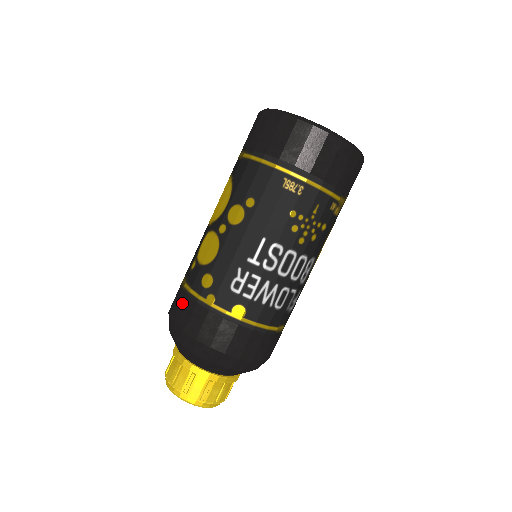
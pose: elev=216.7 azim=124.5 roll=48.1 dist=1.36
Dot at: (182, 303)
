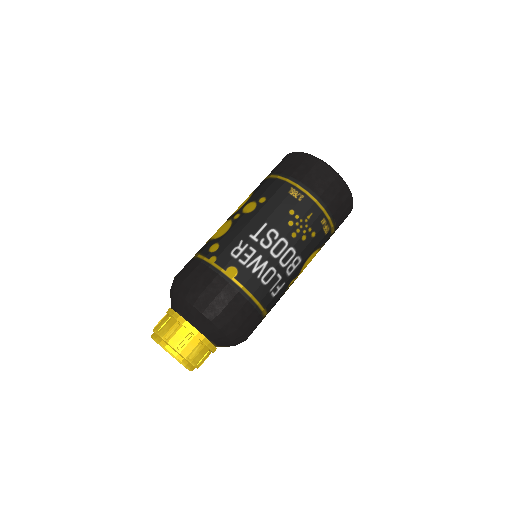
Dot at: (189, 265)
